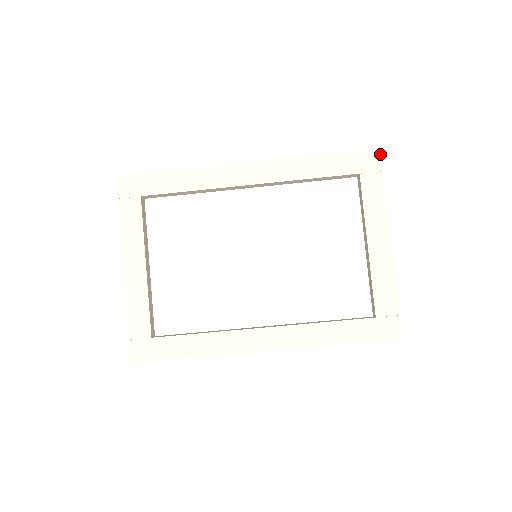
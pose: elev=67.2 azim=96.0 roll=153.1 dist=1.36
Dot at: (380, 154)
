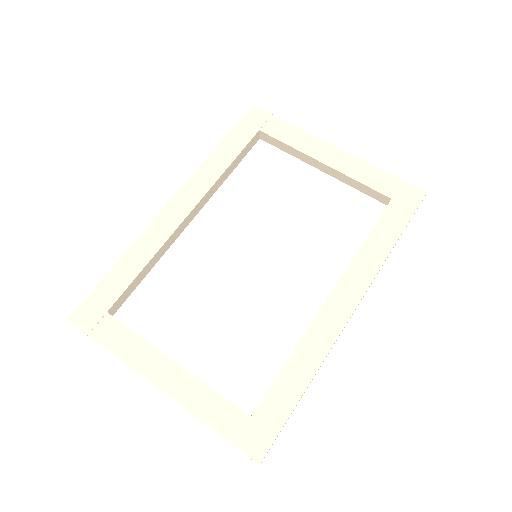
Dot at: (257, 108)
